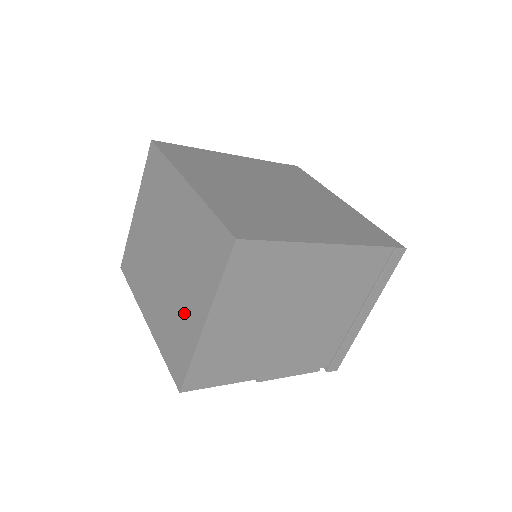
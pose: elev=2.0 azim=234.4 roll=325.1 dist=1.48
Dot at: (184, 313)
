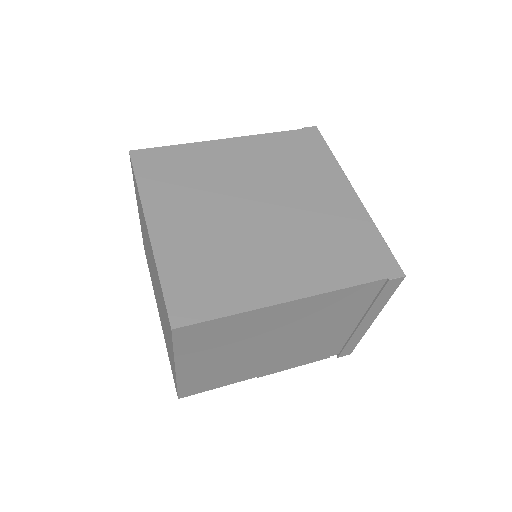
Dot at: (168, 344)
